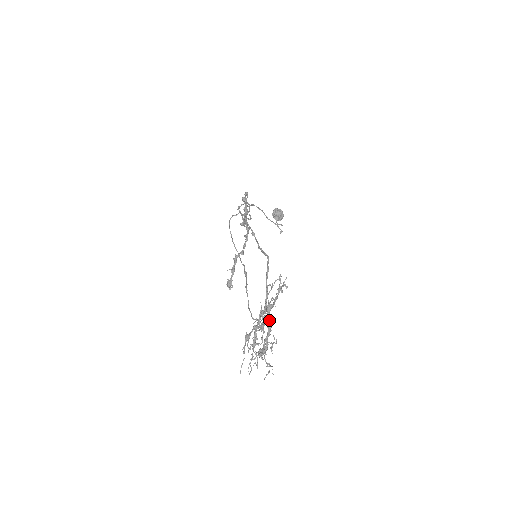
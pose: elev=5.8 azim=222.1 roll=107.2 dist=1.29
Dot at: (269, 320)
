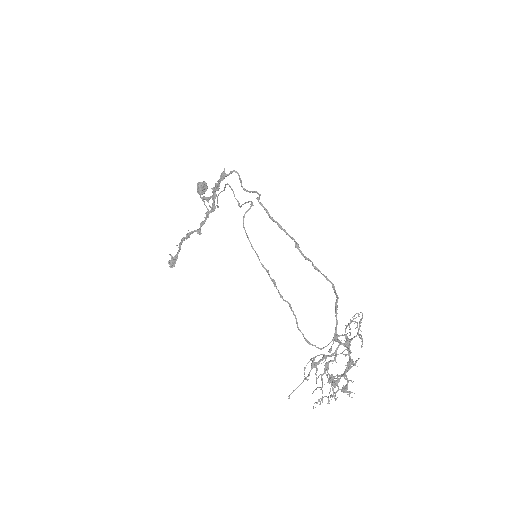
Dot at: (349, 356)
